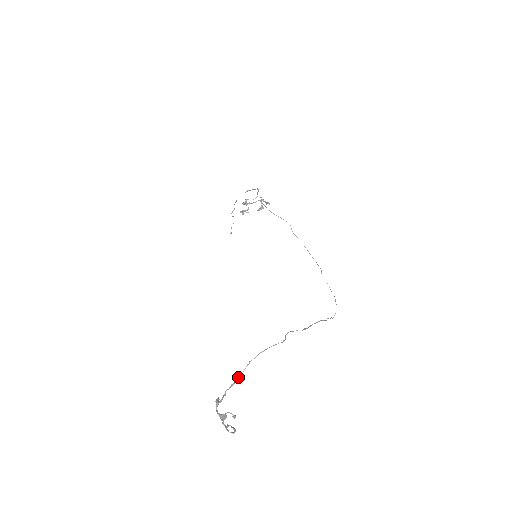
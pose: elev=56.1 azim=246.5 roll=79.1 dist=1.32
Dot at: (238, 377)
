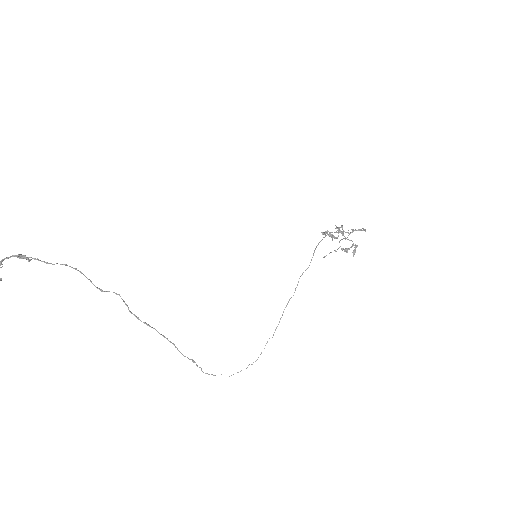
Dot at: occluded
